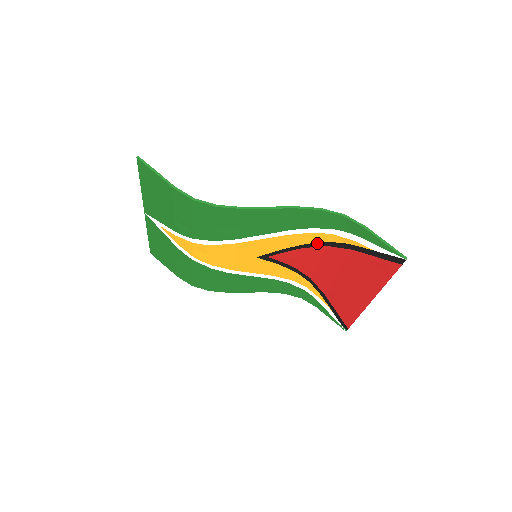
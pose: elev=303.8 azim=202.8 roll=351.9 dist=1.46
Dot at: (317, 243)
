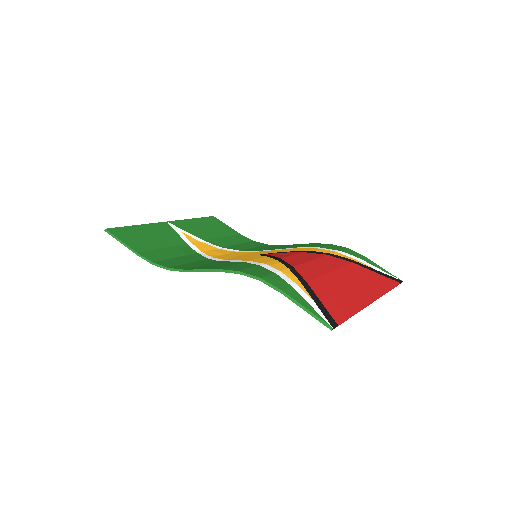
Dot at: occluded
